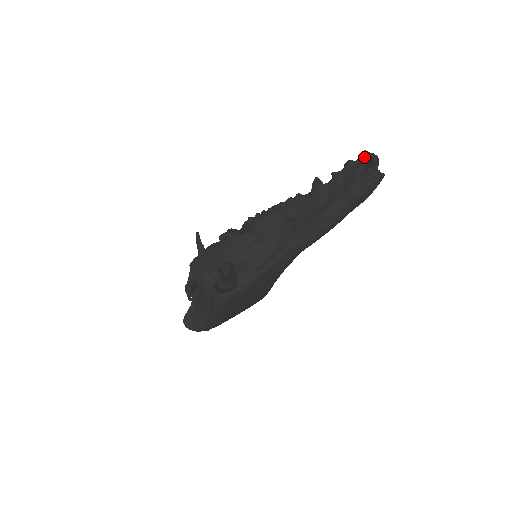
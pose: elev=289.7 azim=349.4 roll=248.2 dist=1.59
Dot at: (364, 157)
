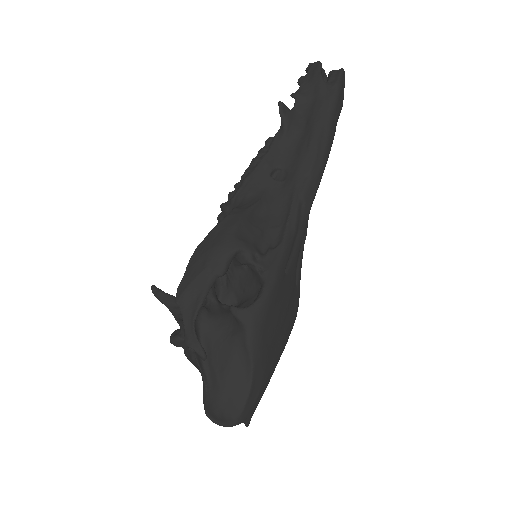
Dot at: (313, 65)
